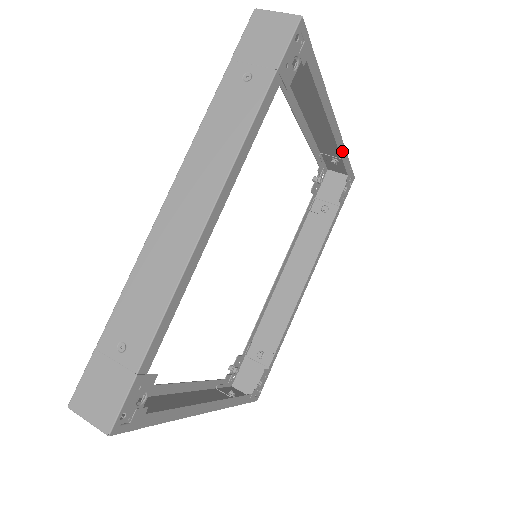
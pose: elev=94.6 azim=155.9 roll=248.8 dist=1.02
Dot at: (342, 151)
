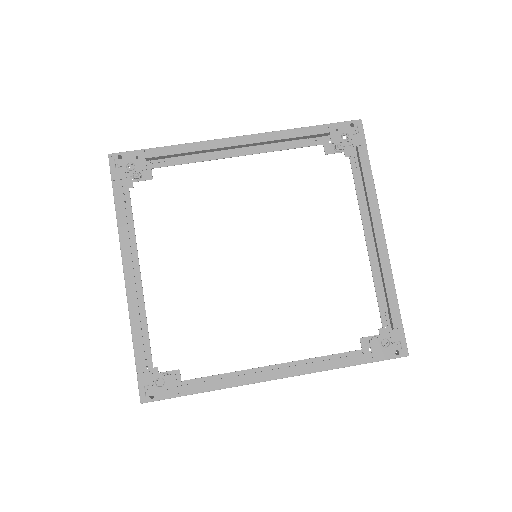
Dot at: (388, 280)
